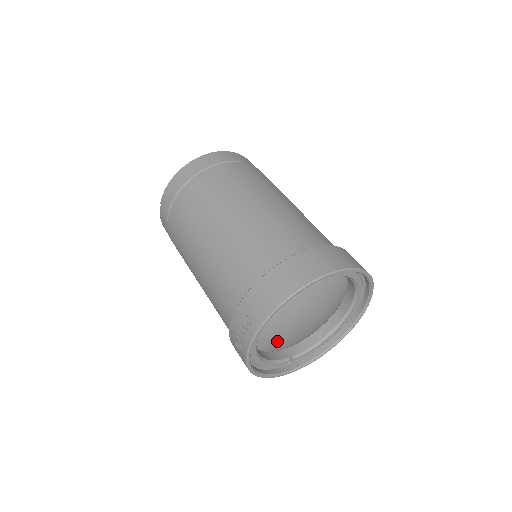
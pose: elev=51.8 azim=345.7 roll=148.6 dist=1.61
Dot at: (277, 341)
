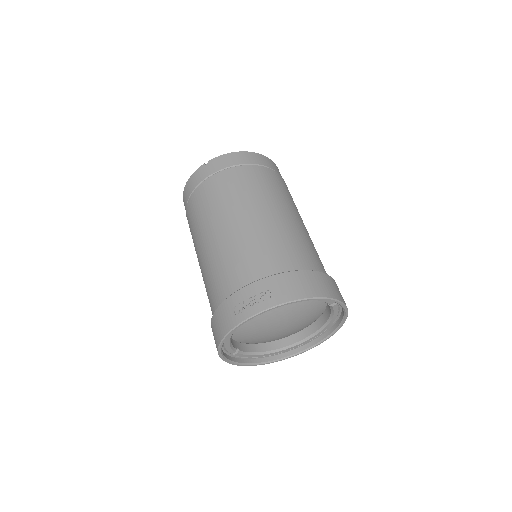
Dot at: (249, 329)
